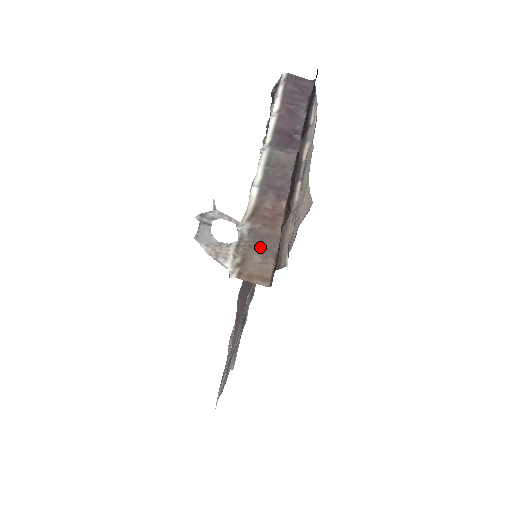
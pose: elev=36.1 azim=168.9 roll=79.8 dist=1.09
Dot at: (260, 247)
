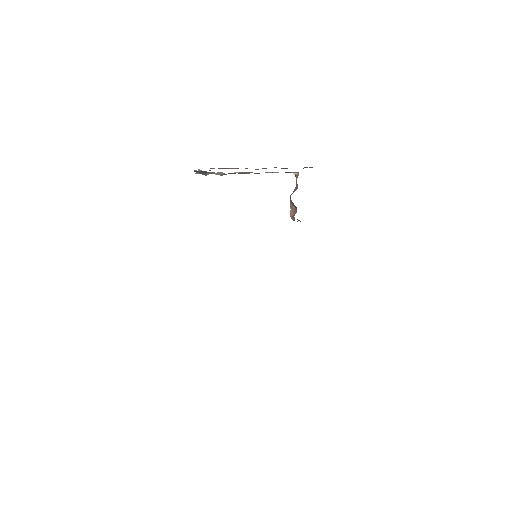
Dot at: (219, 168)
